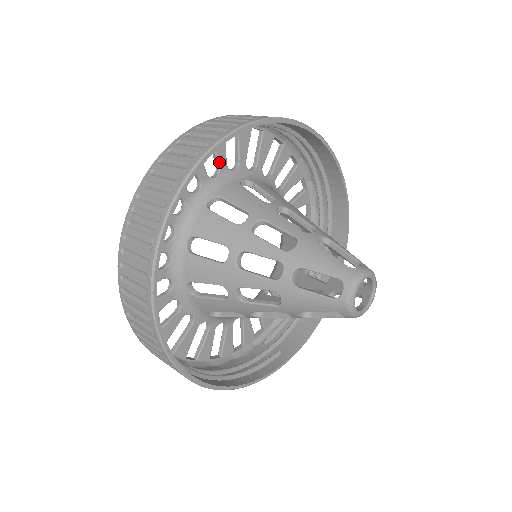
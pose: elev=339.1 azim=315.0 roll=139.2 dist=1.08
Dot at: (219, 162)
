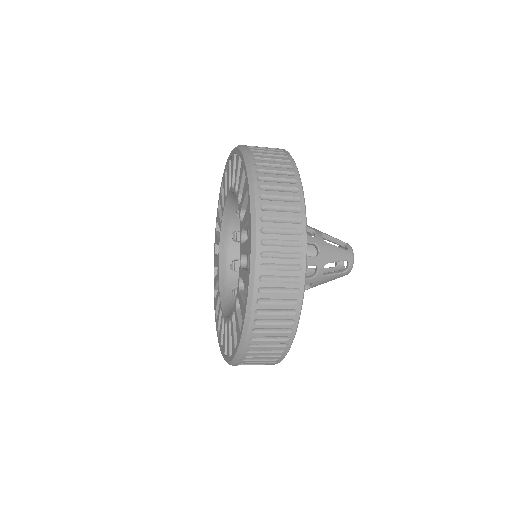
Dot at: occluded
